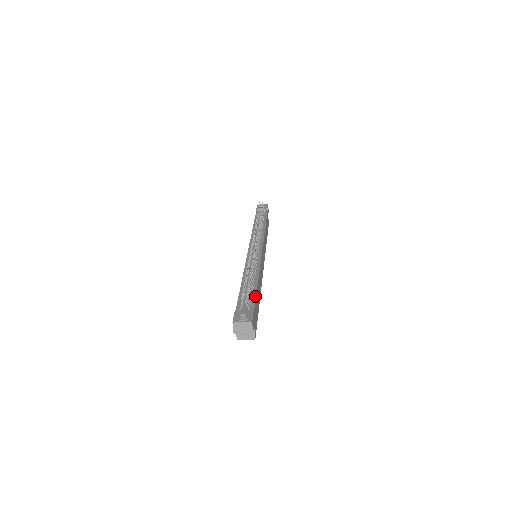
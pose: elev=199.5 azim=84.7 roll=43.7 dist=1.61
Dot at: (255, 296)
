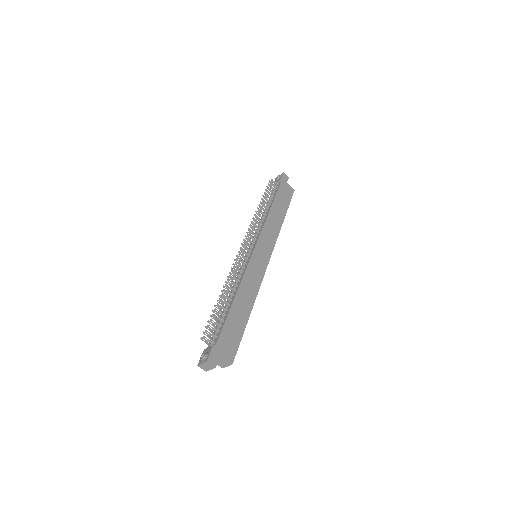
Dot at: (223, 323)
